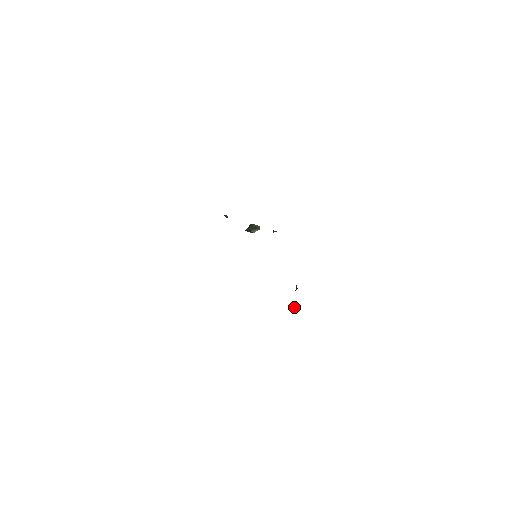
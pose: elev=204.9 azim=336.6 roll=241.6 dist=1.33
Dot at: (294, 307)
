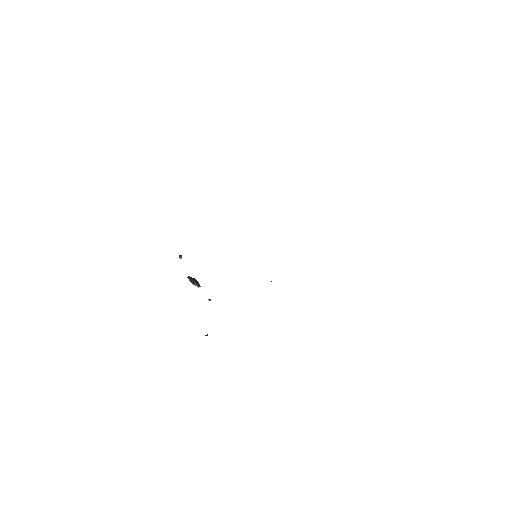
Dot at: occluded
